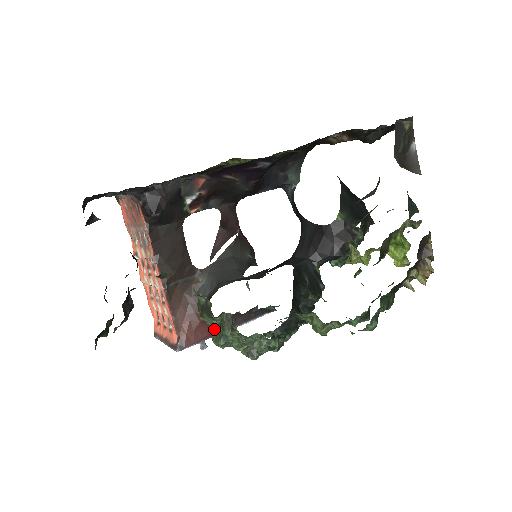
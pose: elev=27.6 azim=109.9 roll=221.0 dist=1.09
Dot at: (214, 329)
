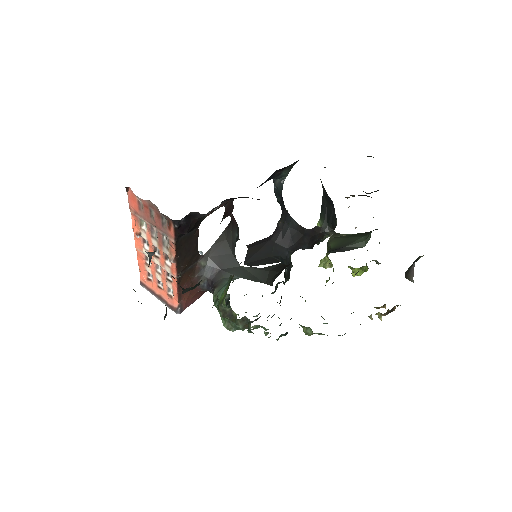
Dot at: (227, 319)
